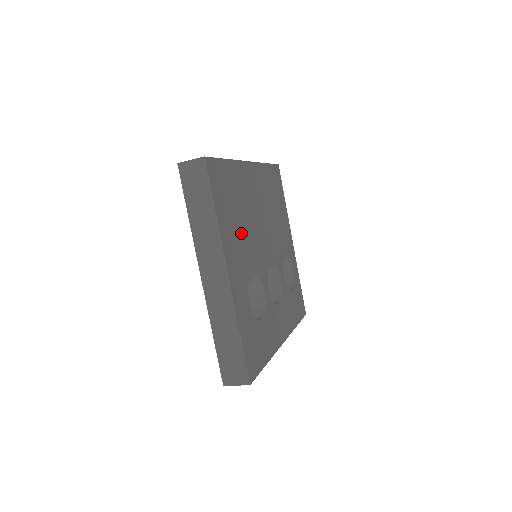
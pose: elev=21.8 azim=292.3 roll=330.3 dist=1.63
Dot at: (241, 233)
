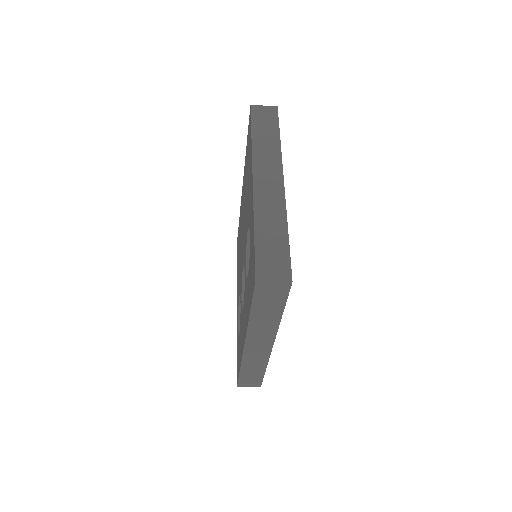
Dot at: occluded
